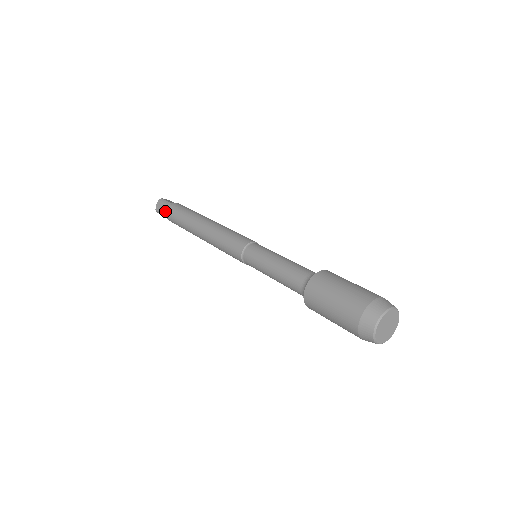
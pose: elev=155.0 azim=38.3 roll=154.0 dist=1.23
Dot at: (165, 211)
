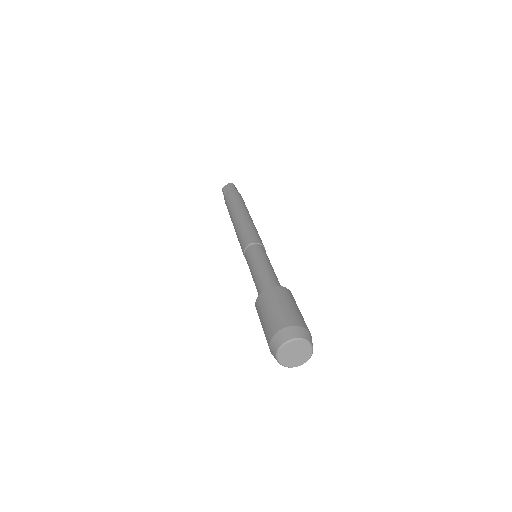
Dot at: (227, 192)
